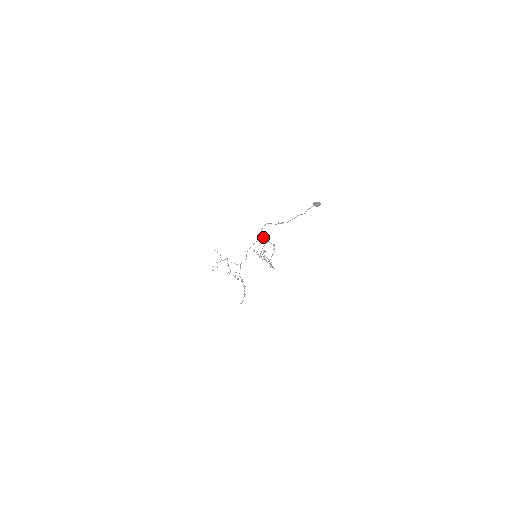
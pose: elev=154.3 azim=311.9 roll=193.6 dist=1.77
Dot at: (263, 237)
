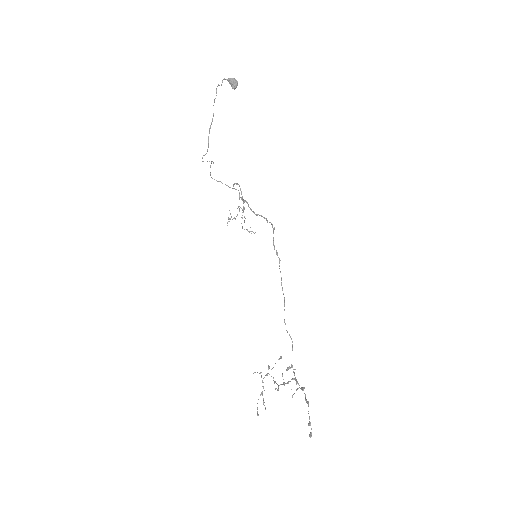
Dot at: (279, 261)
